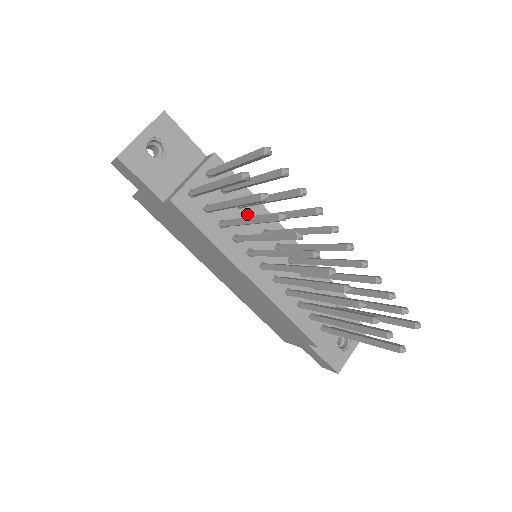
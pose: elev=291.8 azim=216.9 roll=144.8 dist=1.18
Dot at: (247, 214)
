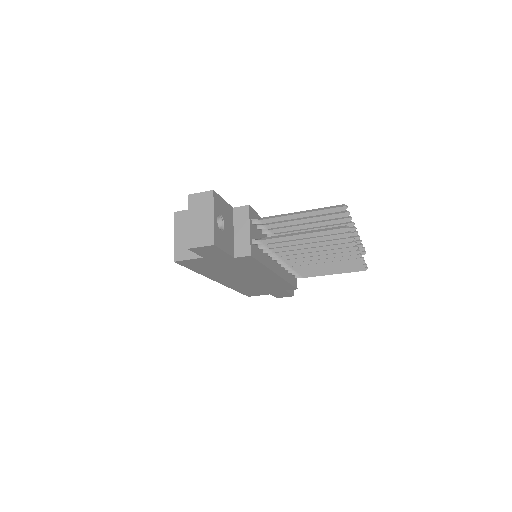
Dot at: (266, 235)
